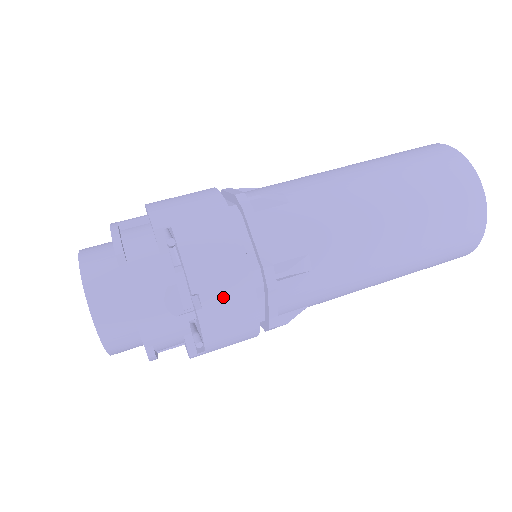
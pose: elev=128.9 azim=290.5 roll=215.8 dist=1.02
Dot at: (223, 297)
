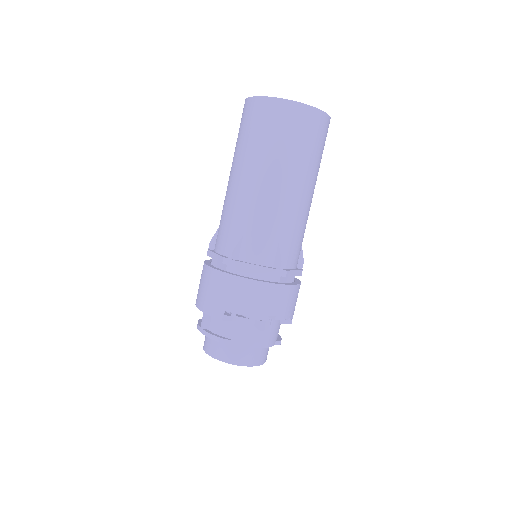
Dot at: (276, 303)
